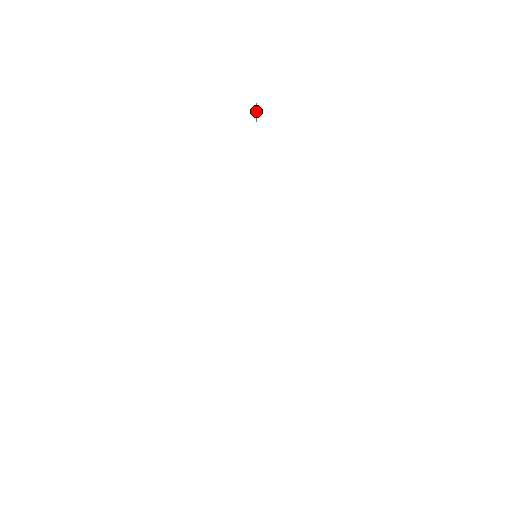
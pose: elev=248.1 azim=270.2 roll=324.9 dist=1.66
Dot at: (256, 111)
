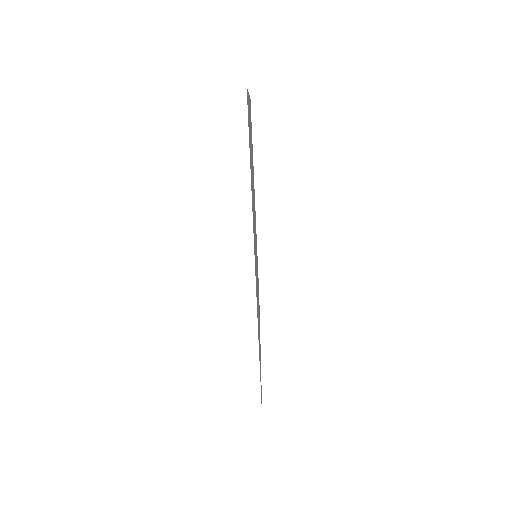
Dot at: (250, 105)
